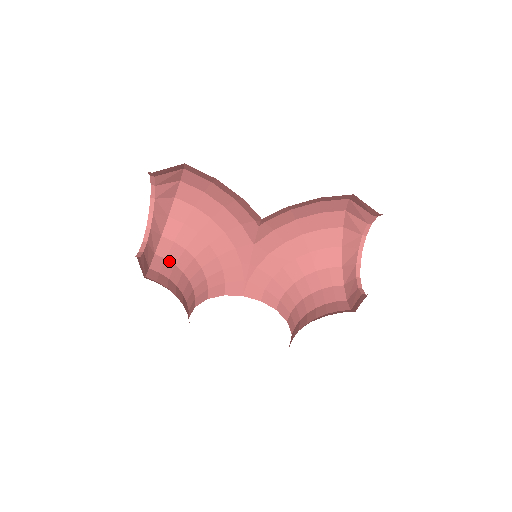
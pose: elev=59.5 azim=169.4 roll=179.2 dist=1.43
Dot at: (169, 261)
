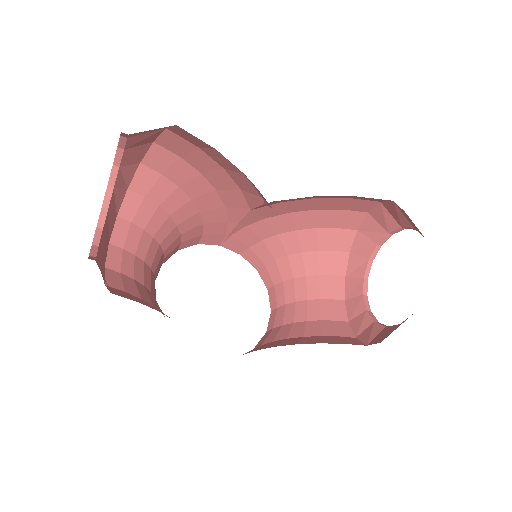
Dot at: (136, 225)
